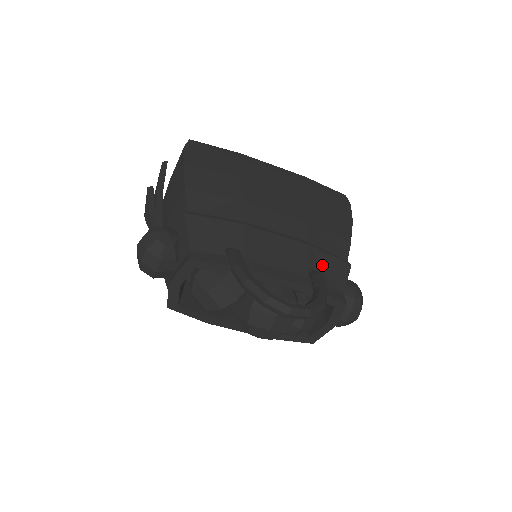
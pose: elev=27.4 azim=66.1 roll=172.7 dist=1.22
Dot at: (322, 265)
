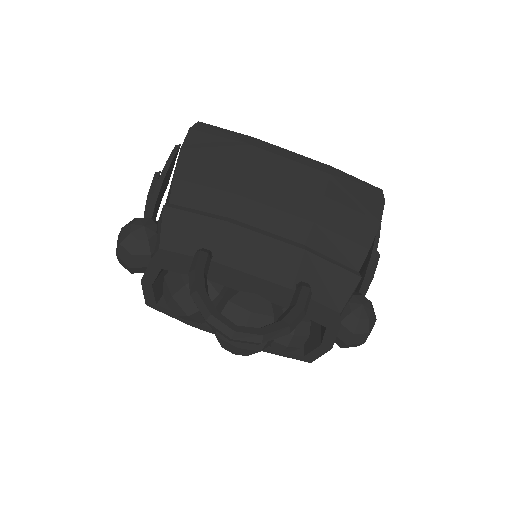
Dot at: (319, 276)
